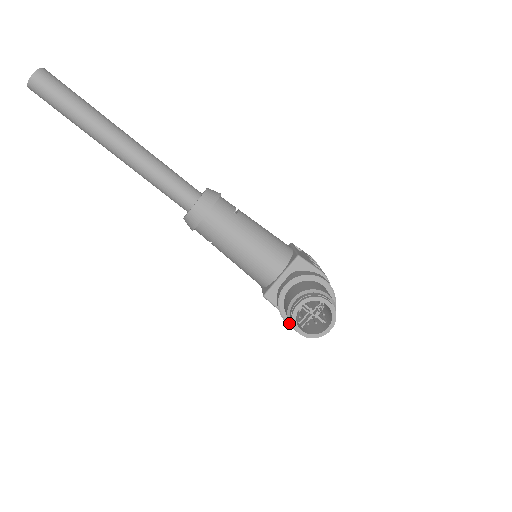
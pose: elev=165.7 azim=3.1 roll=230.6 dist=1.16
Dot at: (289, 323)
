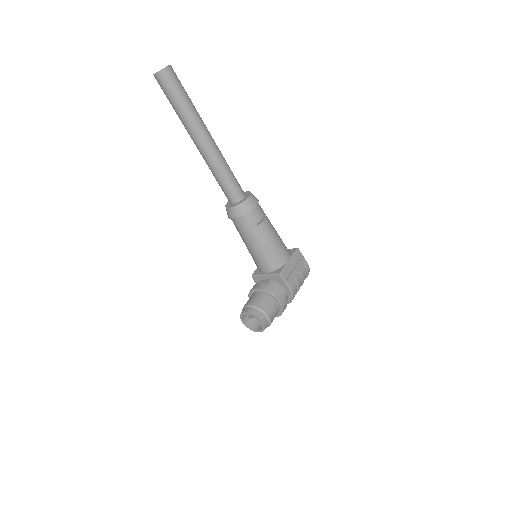
Dot at: occluded
